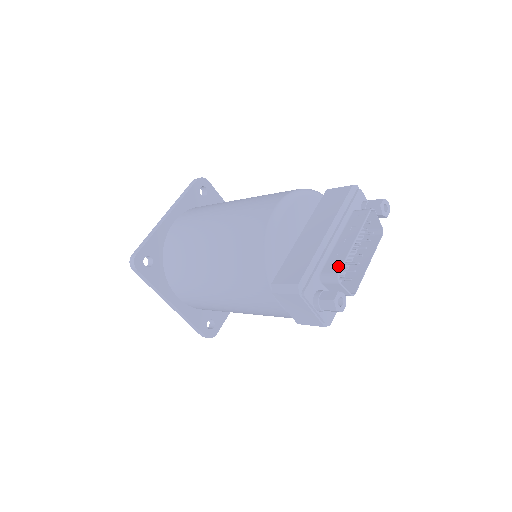
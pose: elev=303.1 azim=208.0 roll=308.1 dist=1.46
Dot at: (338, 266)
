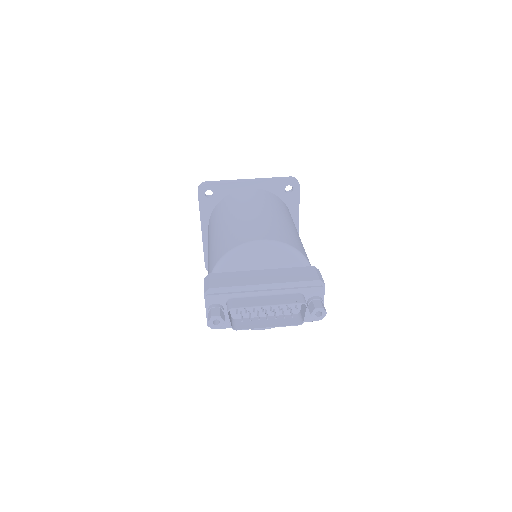
Dot at: (239, 305)
